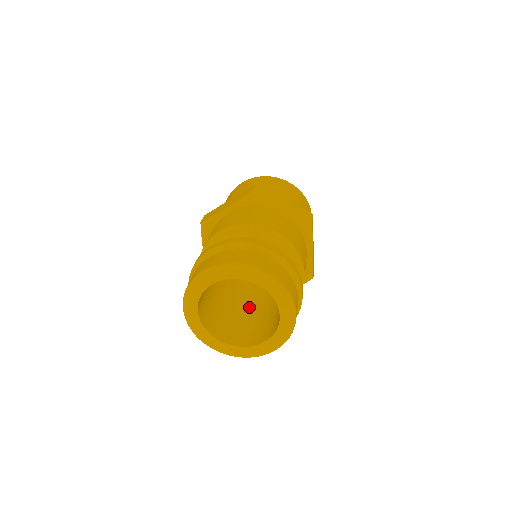
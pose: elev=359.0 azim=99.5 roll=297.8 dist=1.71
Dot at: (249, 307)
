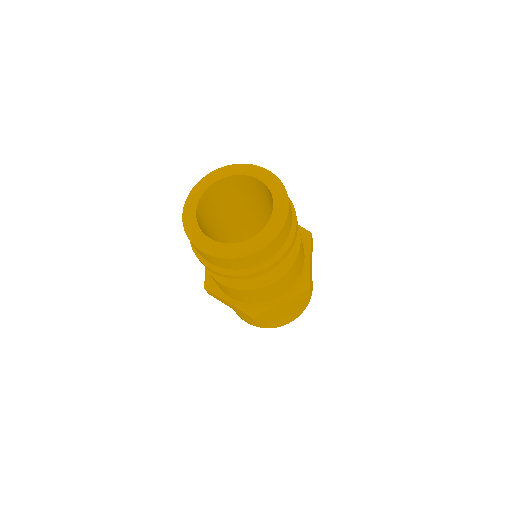
Dot at: occluded
